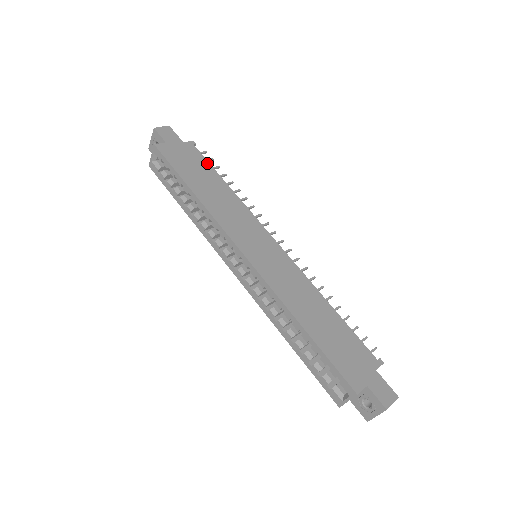
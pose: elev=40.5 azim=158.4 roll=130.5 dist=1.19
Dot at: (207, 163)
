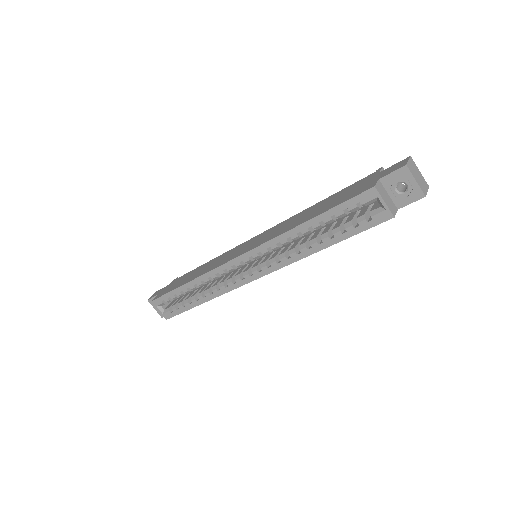
Dot at: (189, 272)
